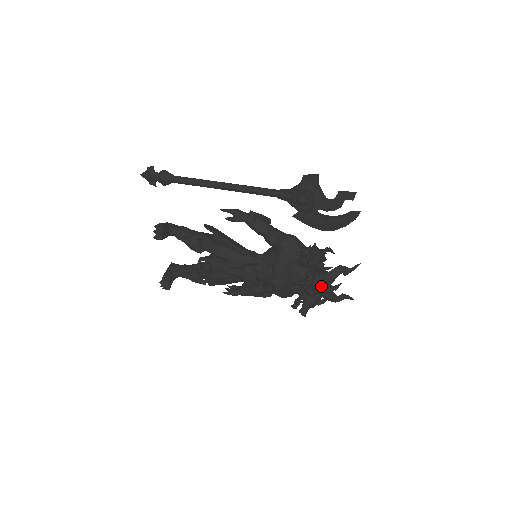
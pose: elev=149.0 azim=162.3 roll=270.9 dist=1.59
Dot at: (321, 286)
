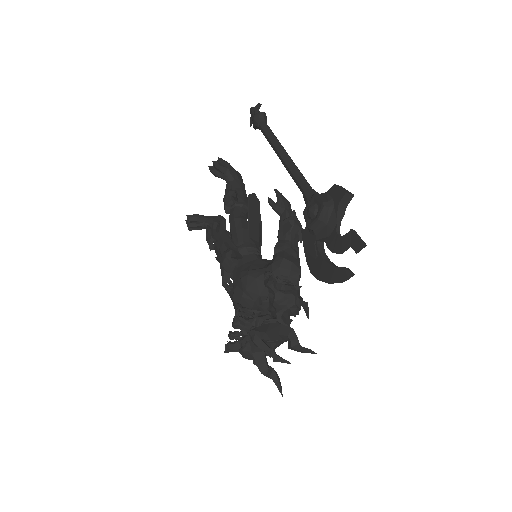
Dot at: (254, 328)
